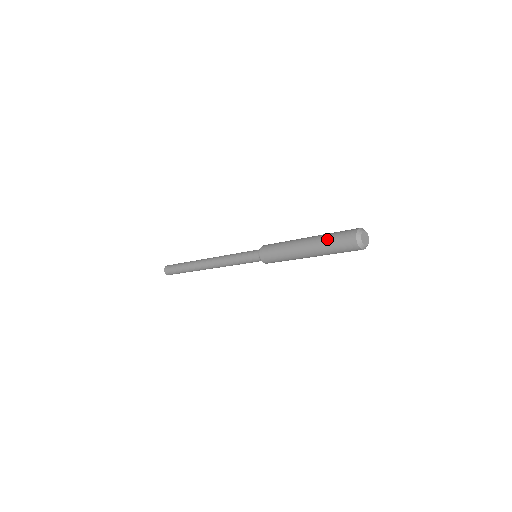
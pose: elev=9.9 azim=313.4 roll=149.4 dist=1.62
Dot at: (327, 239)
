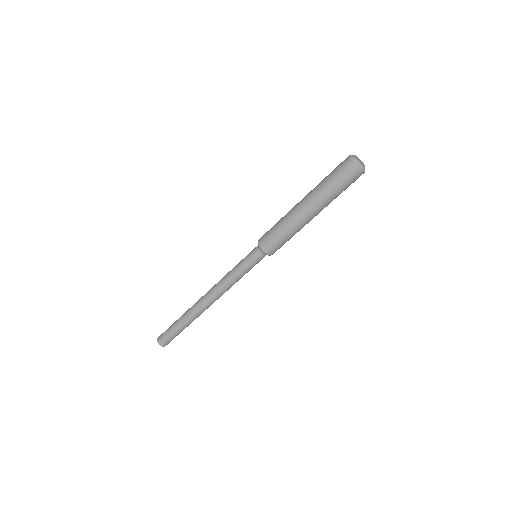
Dot at: (323, 180)
